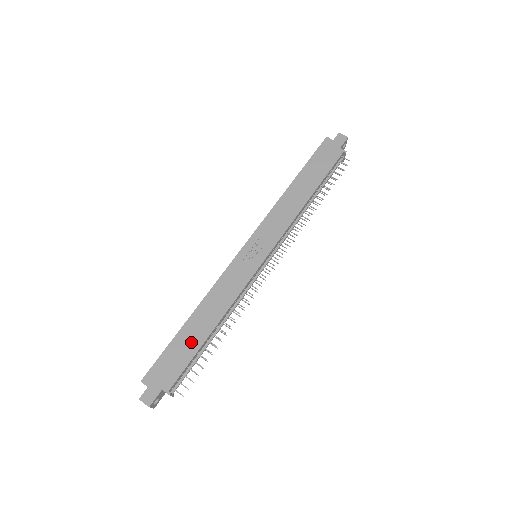
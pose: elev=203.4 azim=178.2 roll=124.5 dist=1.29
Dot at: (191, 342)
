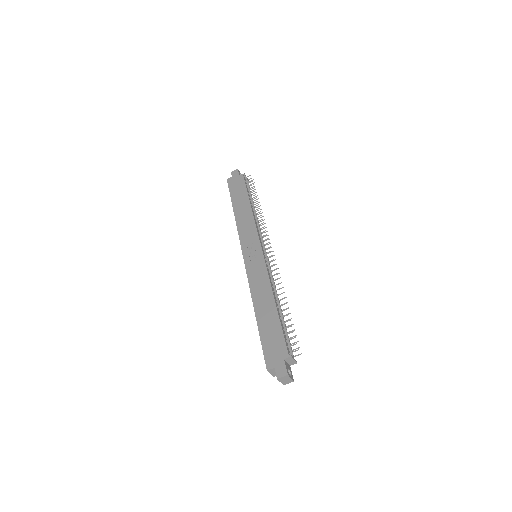
Dot at: (271, 322)
